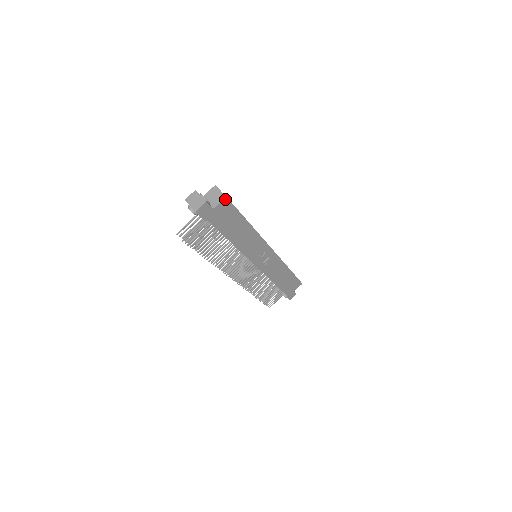
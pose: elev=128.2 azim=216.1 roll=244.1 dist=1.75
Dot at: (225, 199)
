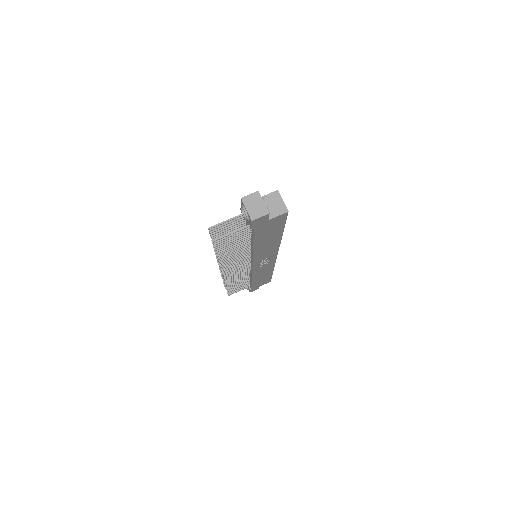
Dot at: (285, 213)
